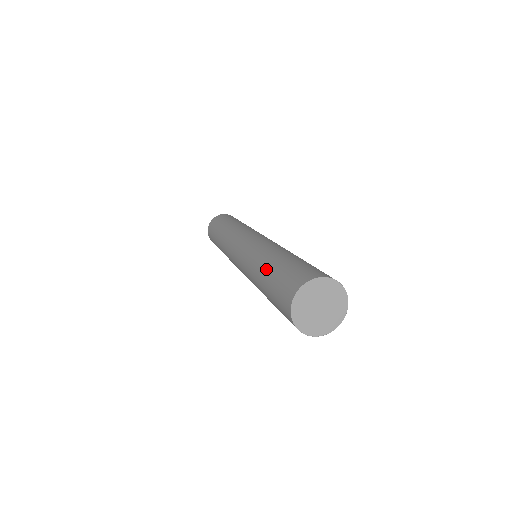
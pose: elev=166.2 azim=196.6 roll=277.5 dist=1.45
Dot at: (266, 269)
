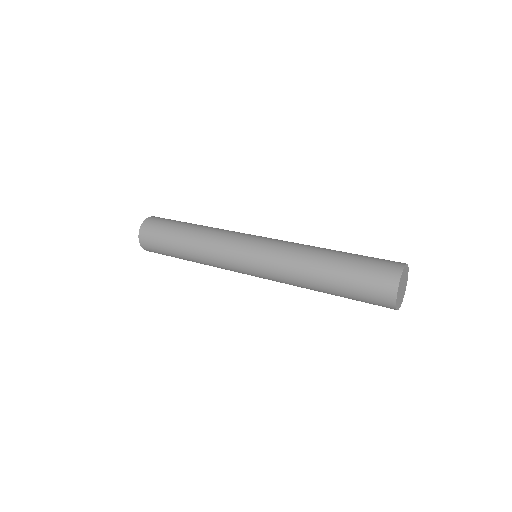
Dot at: (331, 266)
